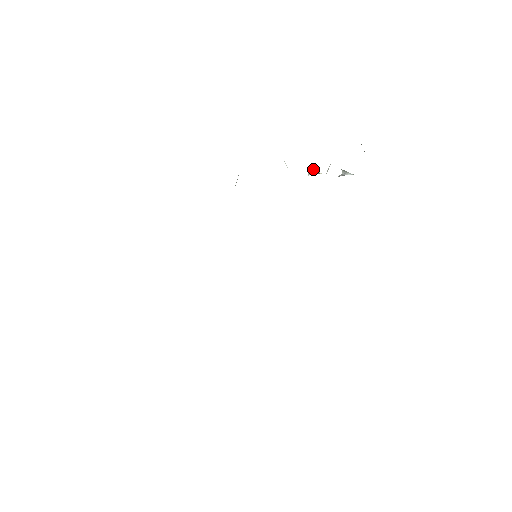
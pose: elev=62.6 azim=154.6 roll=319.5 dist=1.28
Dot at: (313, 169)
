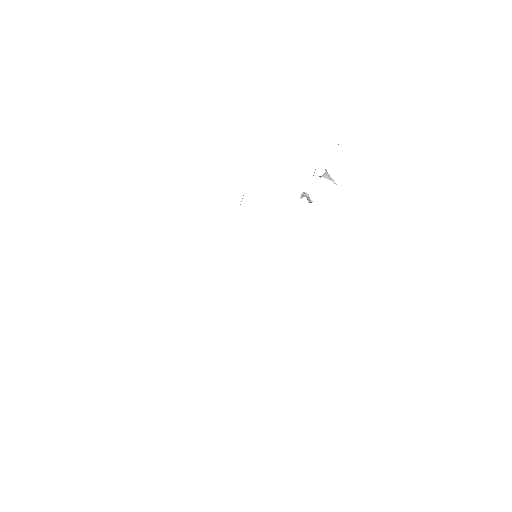
Dot at: (305, 194)
